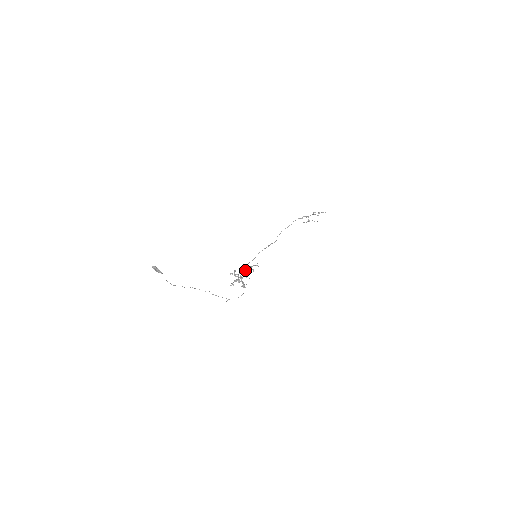
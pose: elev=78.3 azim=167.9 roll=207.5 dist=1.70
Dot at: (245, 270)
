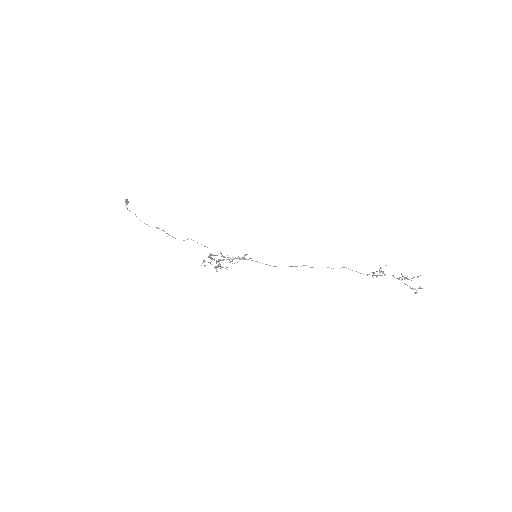
Dot at: occluded
